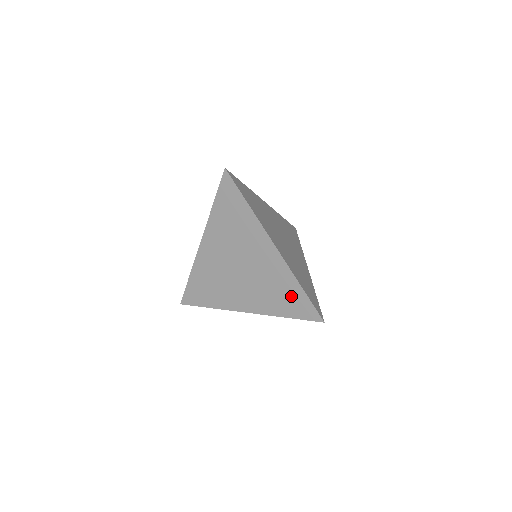
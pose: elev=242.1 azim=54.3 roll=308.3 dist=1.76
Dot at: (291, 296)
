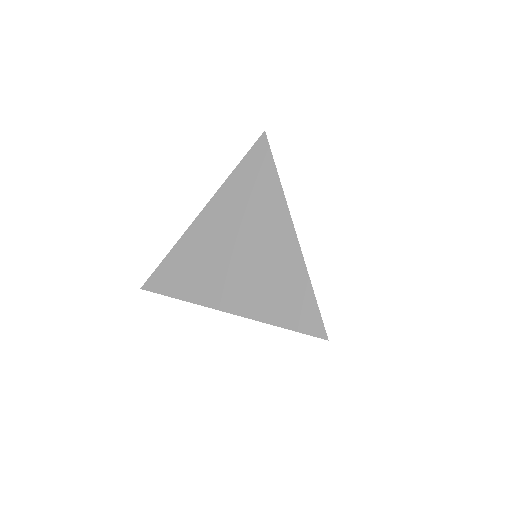
Dot at: (294, 297)
